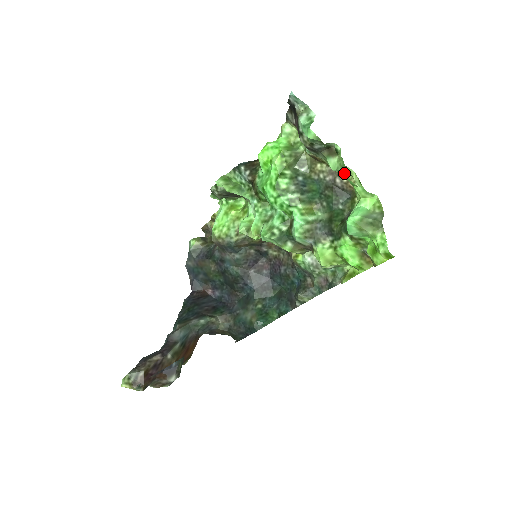
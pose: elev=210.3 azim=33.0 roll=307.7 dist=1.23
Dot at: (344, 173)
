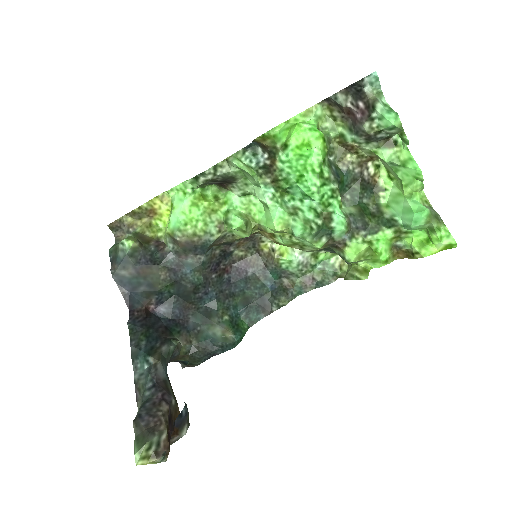
Dot at: (408, 166)
